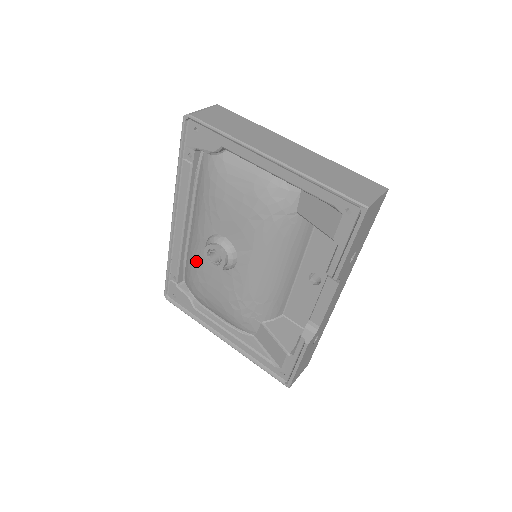
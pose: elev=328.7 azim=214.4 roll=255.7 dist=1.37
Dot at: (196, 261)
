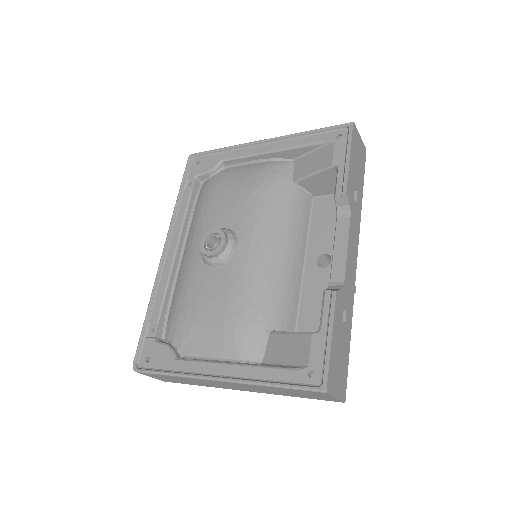
Dot at: (186, 282)
